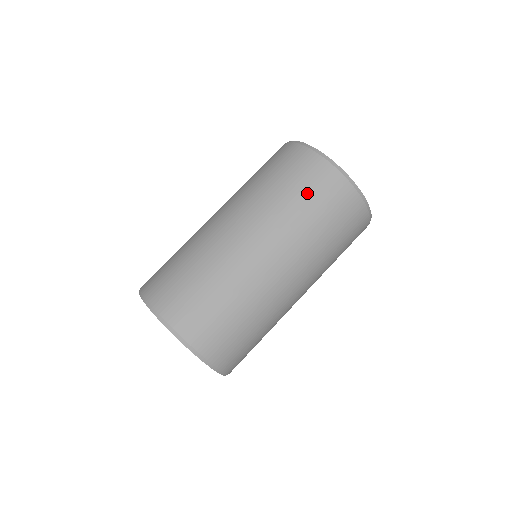
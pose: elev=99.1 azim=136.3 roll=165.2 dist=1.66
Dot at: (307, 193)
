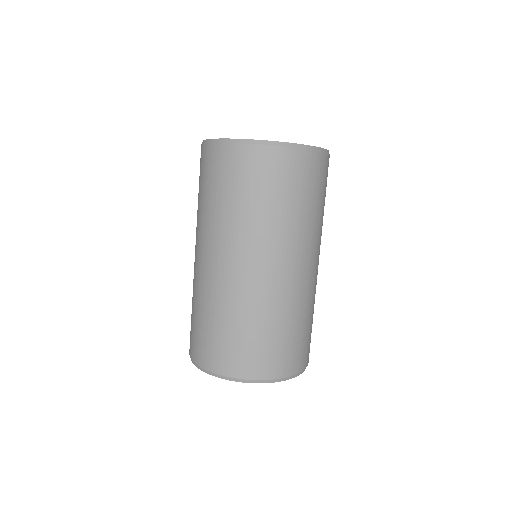
Dot at: (256, 188)
